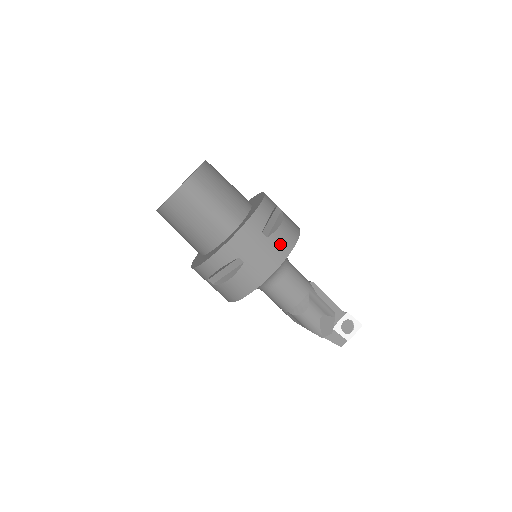
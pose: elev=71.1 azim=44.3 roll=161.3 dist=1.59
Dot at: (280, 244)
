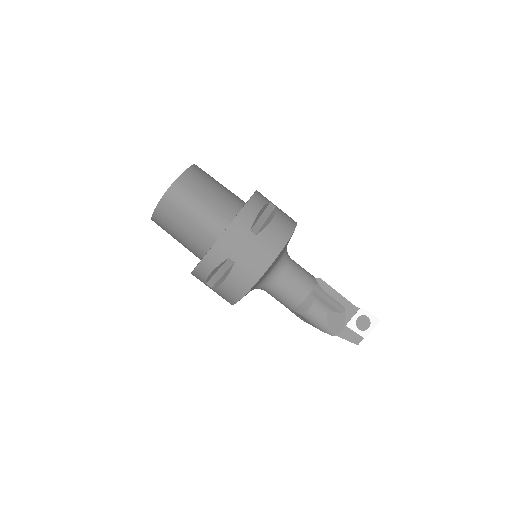
Dot at: (271, 240)
